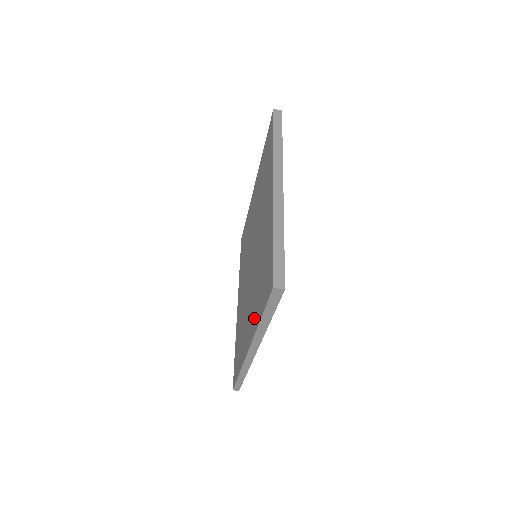
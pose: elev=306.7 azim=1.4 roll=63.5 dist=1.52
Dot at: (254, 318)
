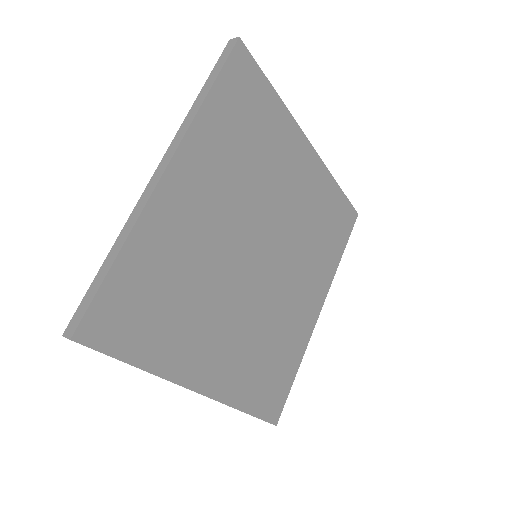
Dot at: occluded
